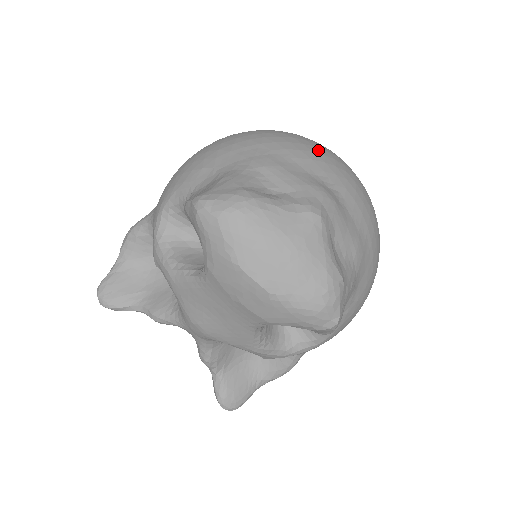
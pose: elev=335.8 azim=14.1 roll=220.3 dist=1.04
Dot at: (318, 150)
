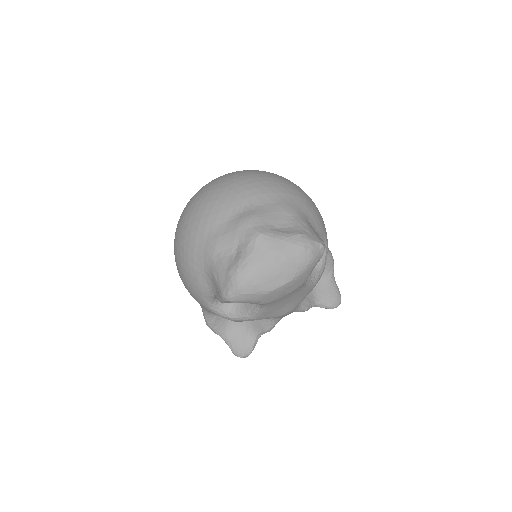
Dot at: (211, 202)
